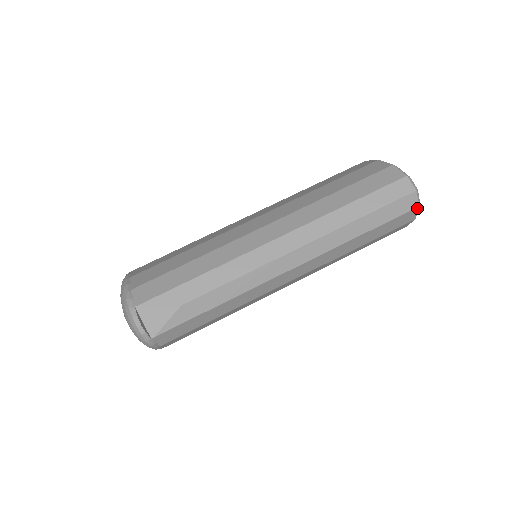
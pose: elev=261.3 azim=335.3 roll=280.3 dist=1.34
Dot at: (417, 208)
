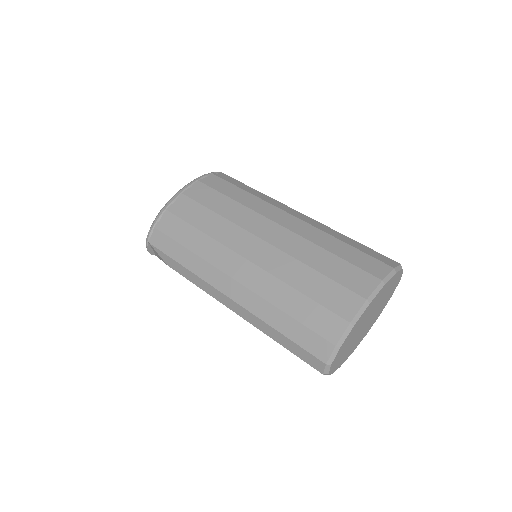
Dot at: occluded
